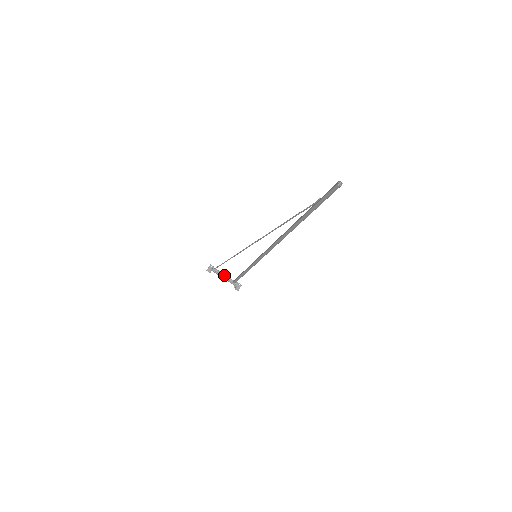
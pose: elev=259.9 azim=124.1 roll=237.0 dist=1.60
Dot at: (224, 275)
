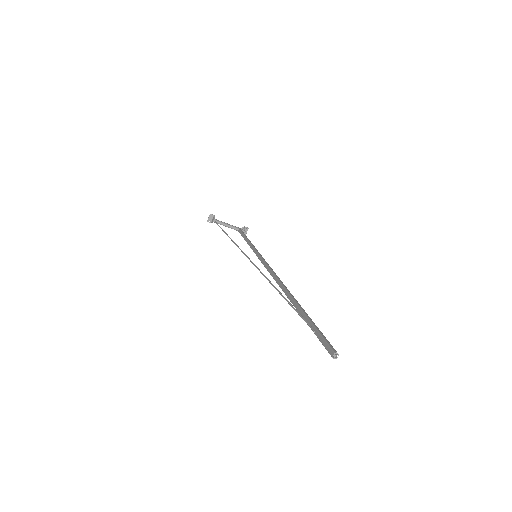
Dot at: (227, 226)
